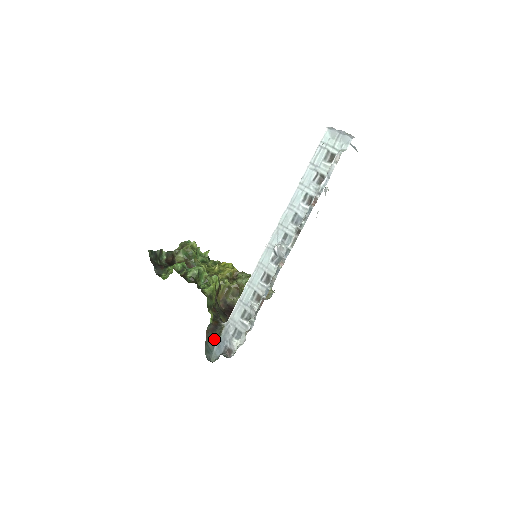
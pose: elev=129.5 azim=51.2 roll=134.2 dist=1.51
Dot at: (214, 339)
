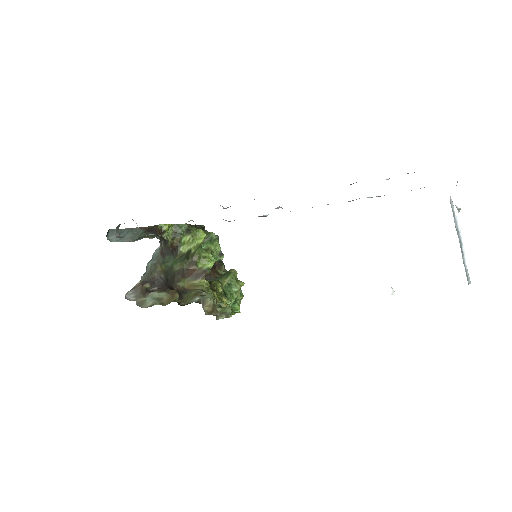
Dot at: (137, 239)
